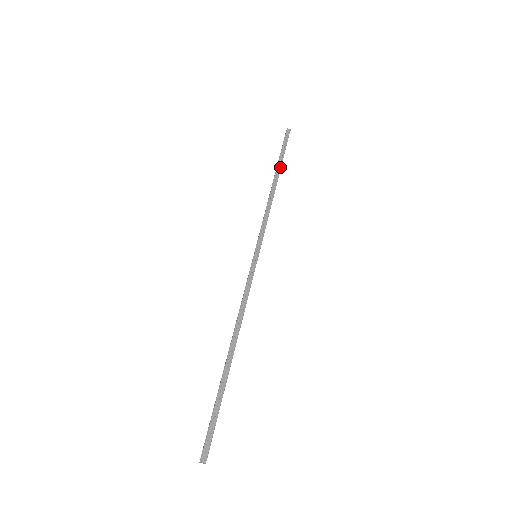
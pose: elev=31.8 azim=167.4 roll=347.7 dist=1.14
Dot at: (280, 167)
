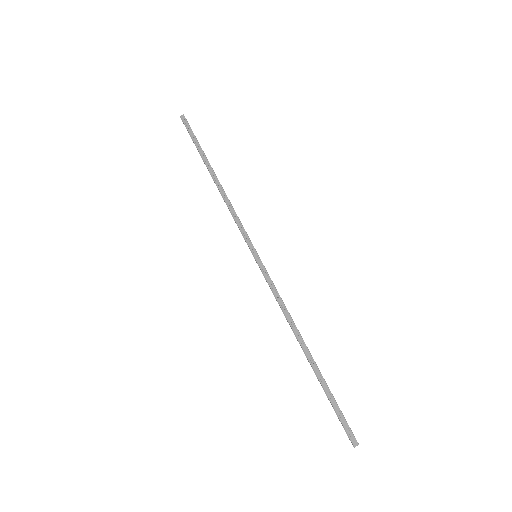
Dot at: (206, 159)
